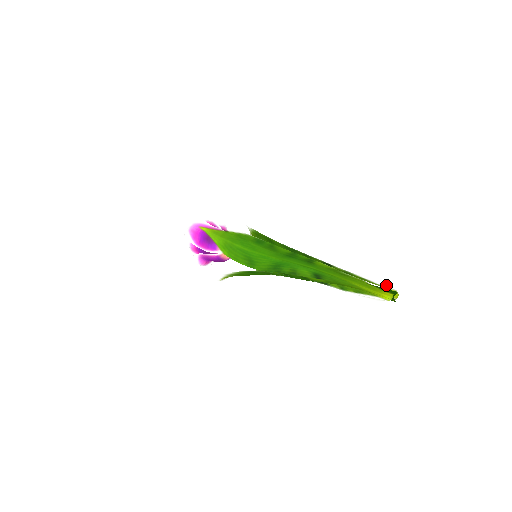
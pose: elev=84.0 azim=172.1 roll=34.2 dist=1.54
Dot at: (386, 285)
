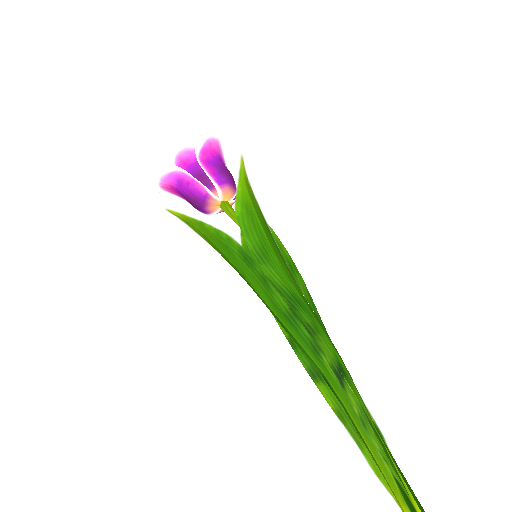
Dot at: (408, 508)
